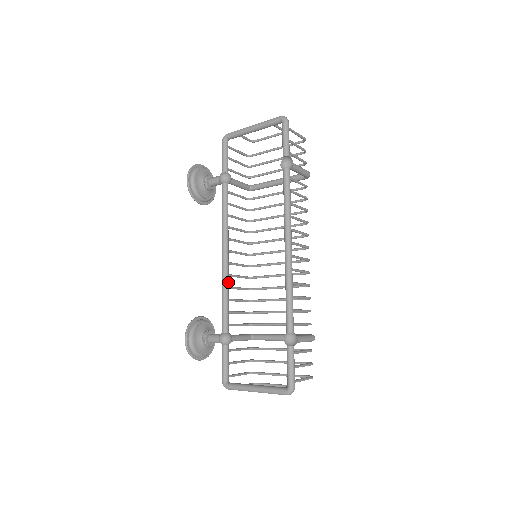
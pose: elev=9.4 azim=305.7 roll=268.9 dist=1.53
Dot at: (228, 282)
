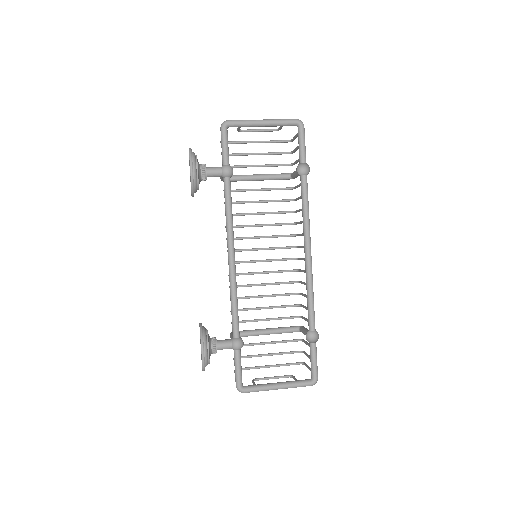
Dot at: (236, 285)
